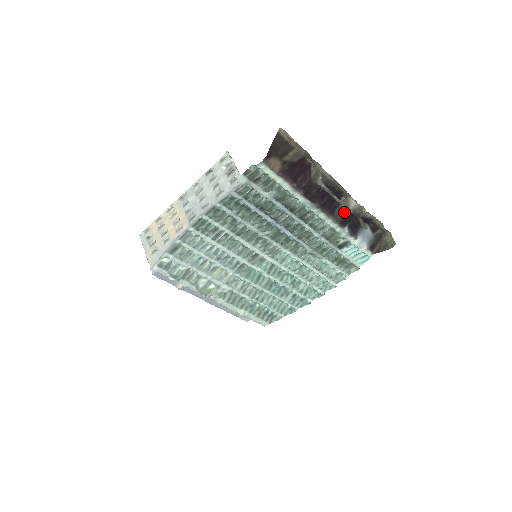
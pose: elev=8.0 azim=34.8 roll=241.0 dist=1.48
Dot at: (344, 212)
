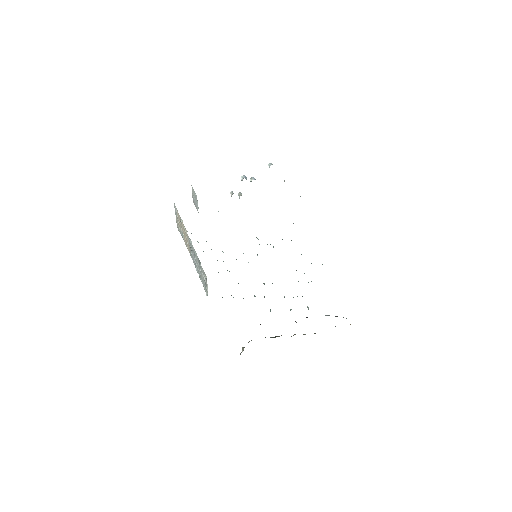
Dot at: occluded
